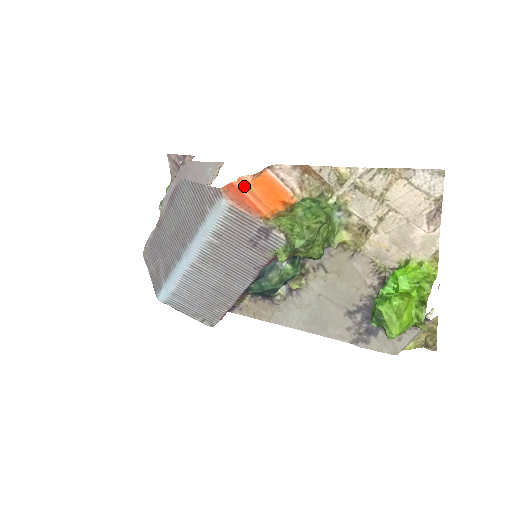
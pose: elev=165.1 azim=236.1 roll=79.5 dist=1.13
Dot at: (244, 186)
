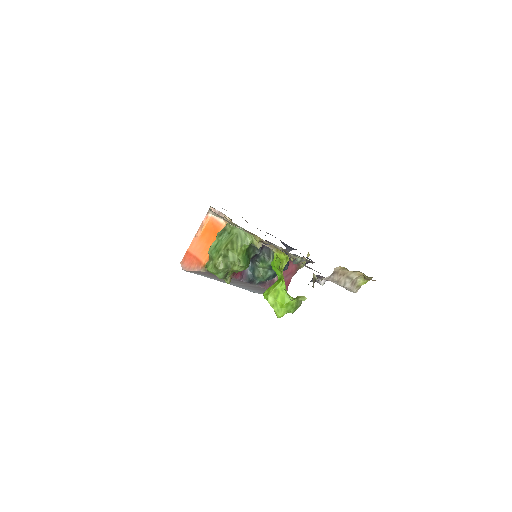
Dot at: (194, 247)
